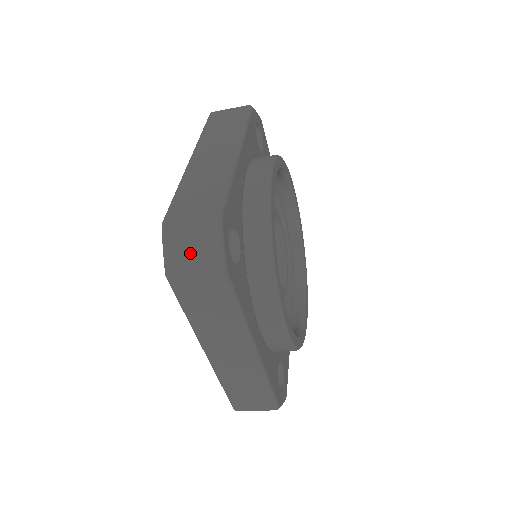
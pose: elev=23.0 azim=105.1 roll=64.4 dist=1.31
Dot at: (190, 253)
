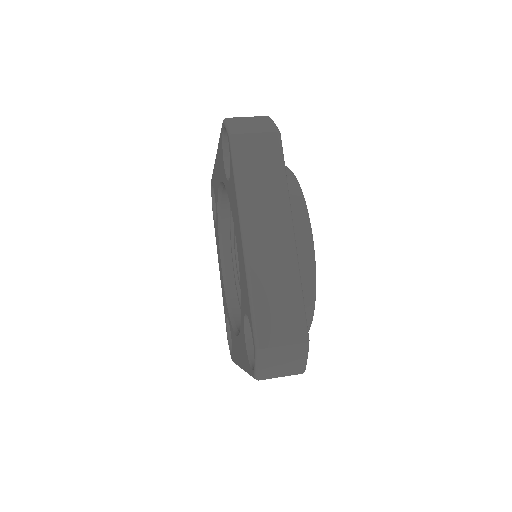
Dot at: (281, 367)
